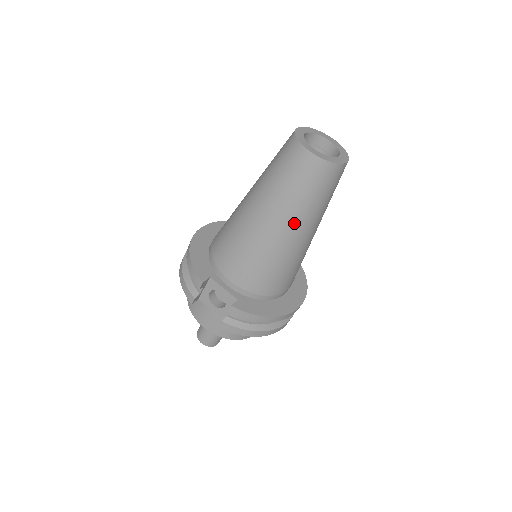
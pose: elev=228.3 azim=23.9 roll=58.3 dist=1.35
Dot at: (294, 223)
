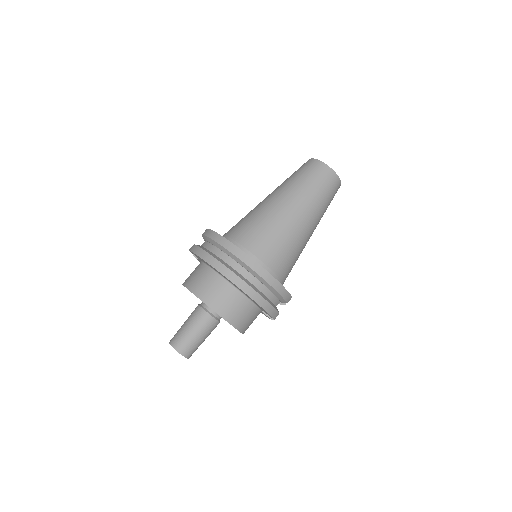
Dot at: (278, 190)
